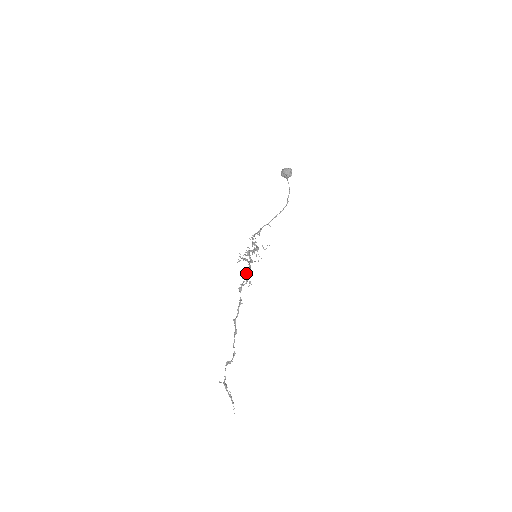
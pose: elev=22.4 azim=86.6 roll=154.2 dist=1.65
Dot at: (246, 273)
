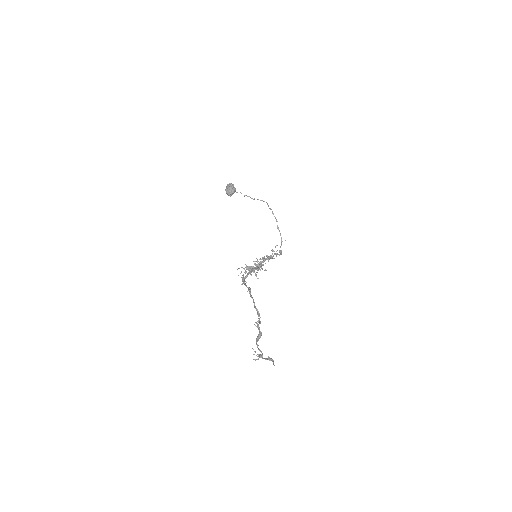
Dot at: occluded
